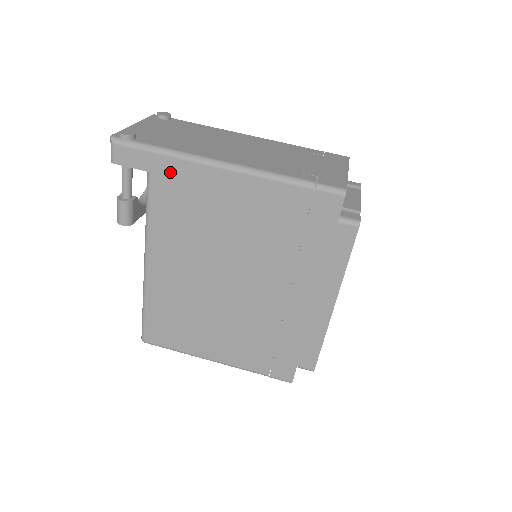
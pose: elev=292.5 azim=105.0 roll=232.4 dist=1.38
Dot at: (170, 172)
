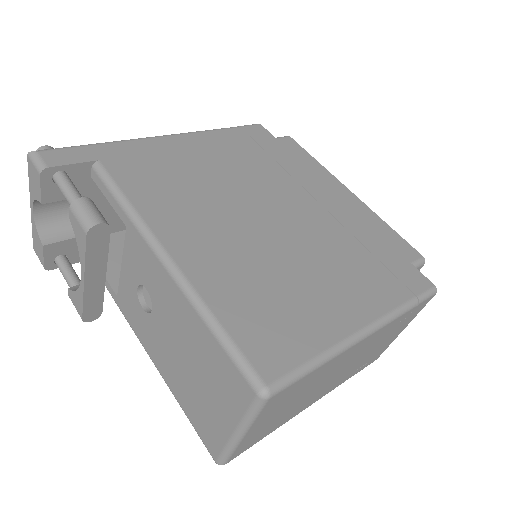
Dot at: (119, 153)
